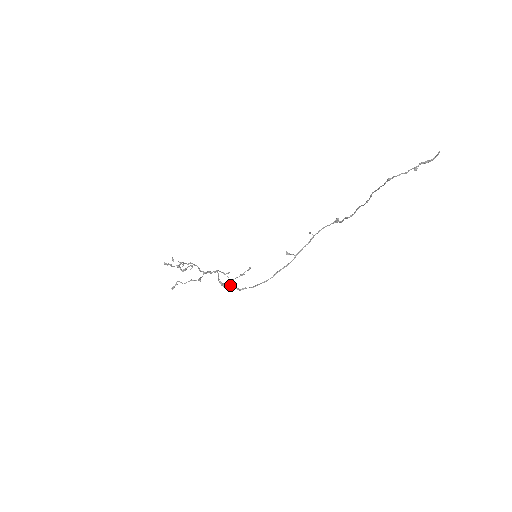
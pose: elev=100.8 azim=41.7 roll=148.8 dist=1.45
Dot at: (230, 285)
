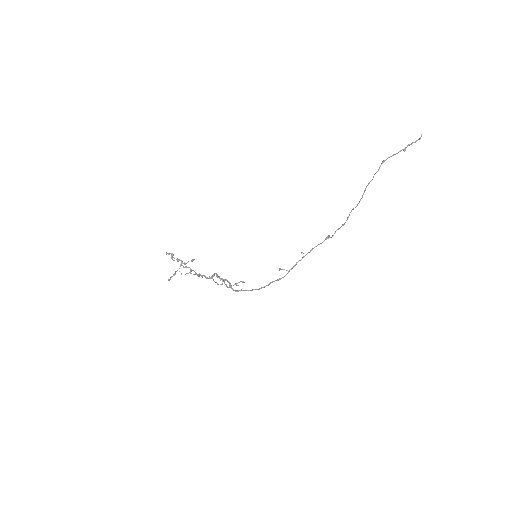
Dot at: (228, 281)
